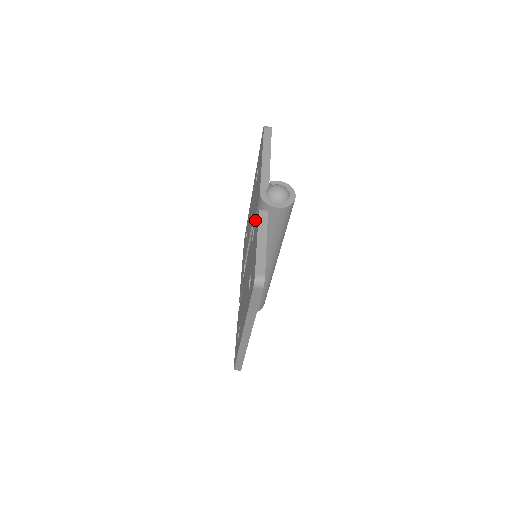
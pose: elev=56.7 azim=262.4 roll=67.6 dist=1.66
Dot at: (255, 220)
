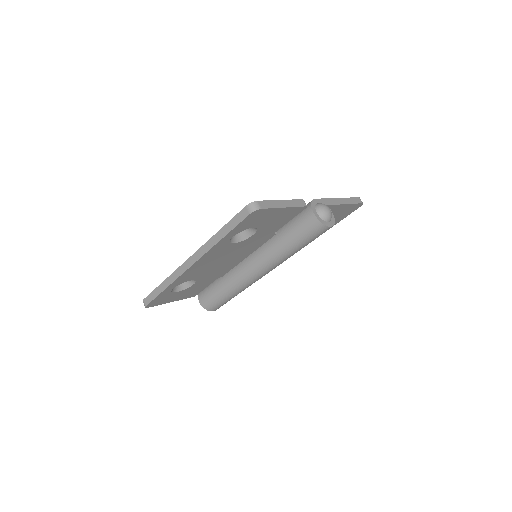
Dot at: occluded
